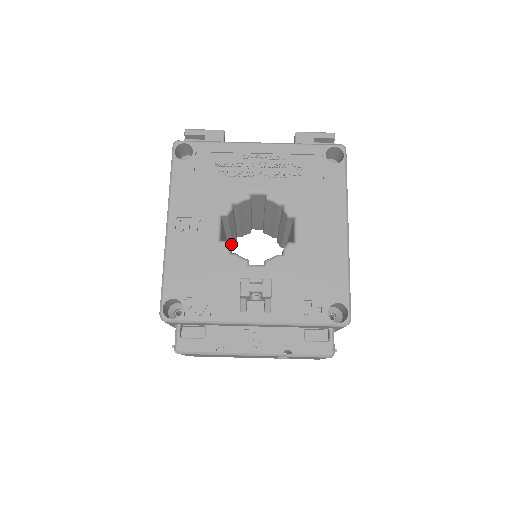
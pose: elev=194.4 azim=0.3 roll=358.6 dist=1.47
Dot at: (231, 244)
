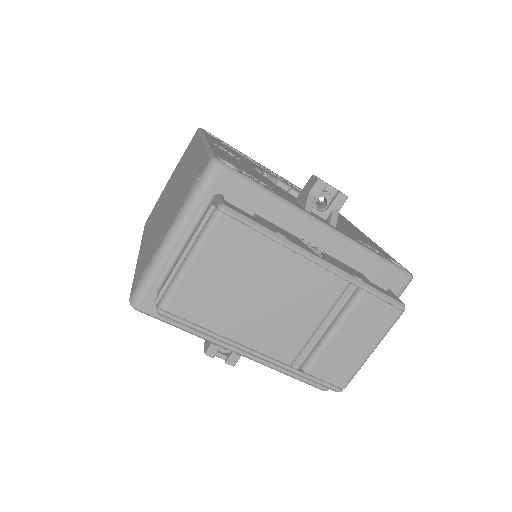
Dot at: occluded
